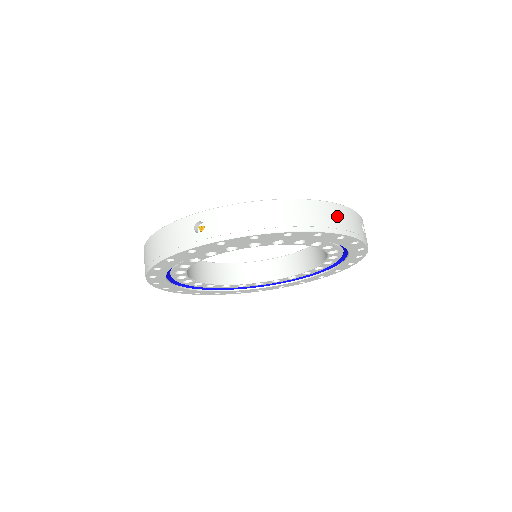
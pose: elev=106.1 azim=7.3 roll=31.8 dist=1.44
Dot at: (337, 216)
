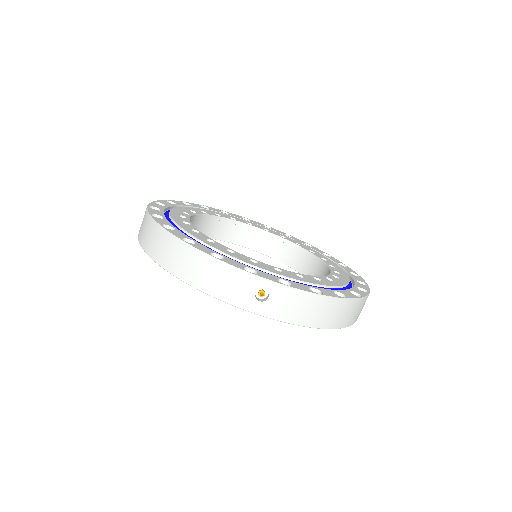
Dot at: occluded
